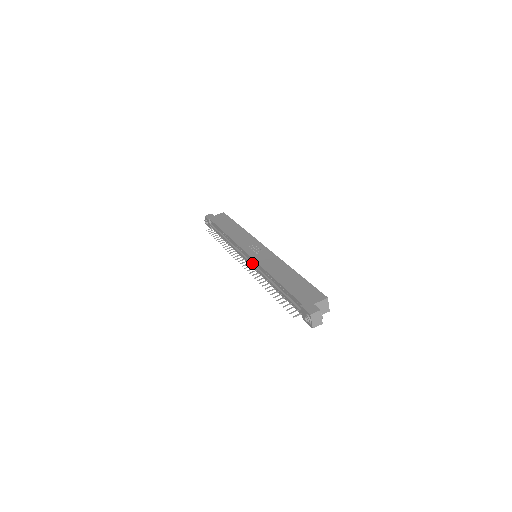
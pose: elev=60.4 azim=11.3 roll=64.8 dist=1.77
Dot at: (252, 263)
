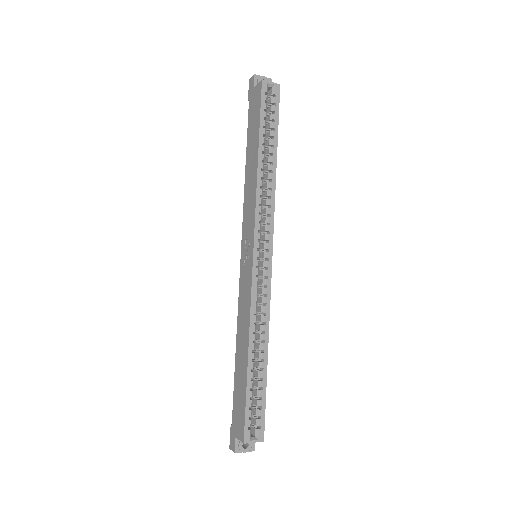
Dot at: occluded
